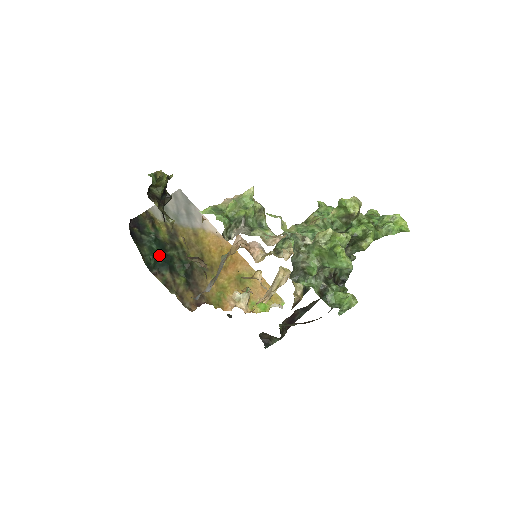
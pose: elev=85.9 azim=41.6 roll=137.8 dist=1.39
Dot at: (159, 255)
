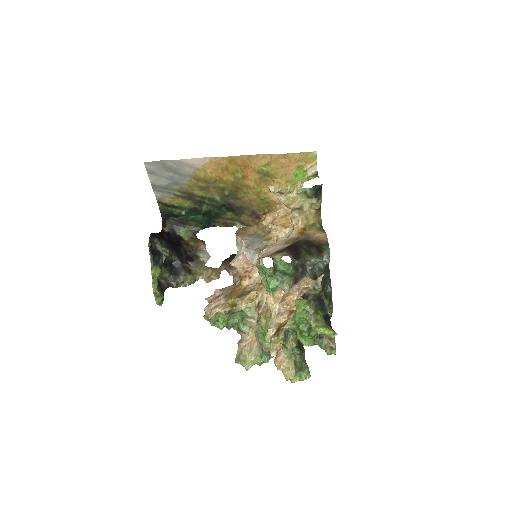
Dot at: (201, 217)
